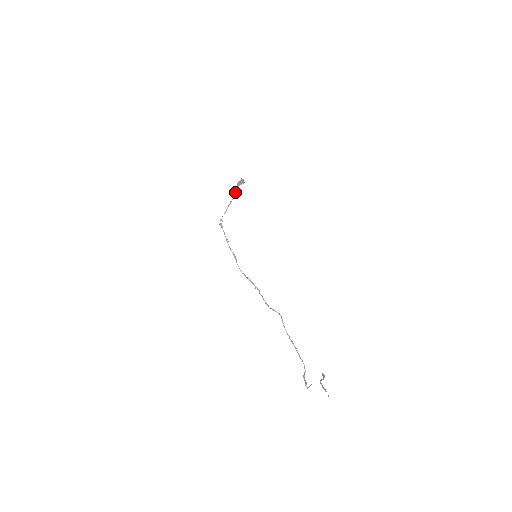
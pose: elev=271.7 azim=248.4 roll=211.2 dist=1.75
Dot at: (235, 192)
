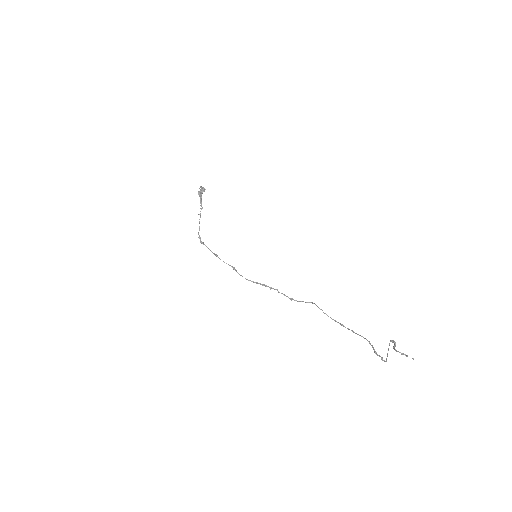
Dot at: (200, 203)
